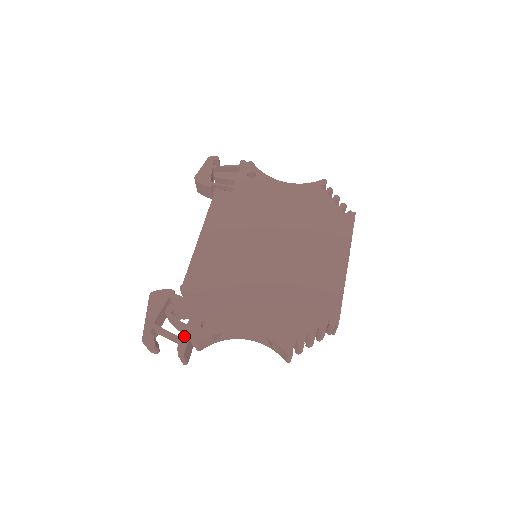
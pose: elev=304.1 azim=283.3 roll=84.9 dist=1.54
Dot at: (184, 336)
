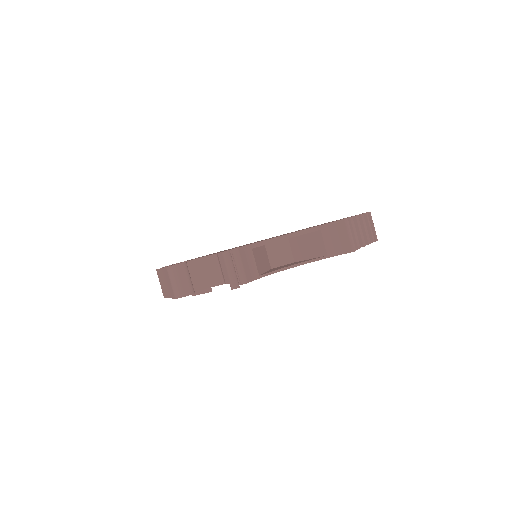
Dot at: (219, 252)
